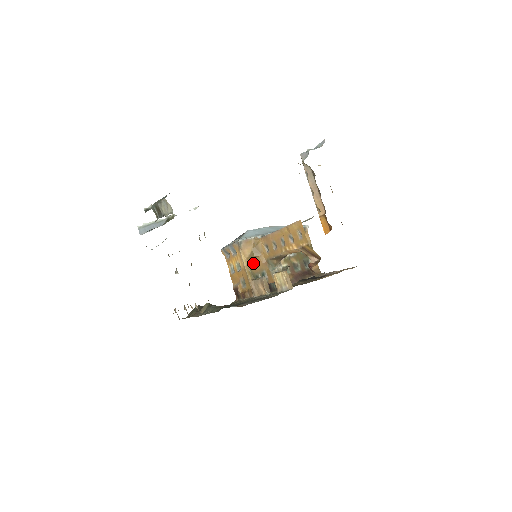
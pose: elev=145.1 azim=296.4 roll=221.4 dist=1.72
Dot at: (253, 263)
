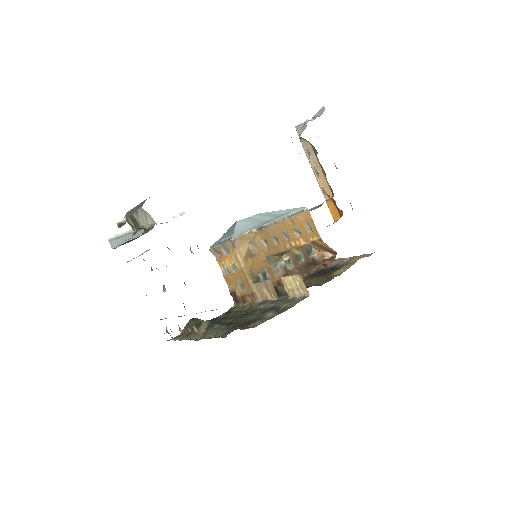
Dot at: (251, 262)
